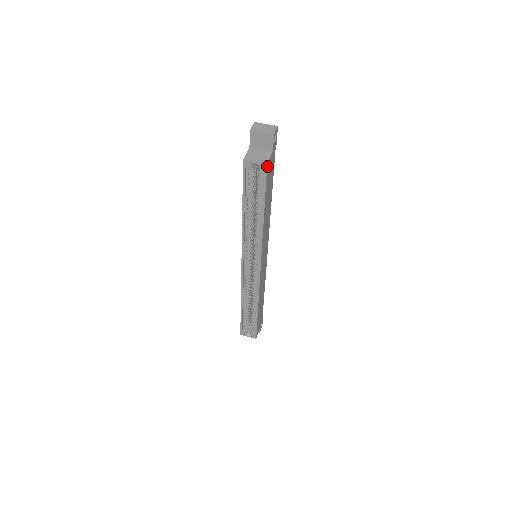
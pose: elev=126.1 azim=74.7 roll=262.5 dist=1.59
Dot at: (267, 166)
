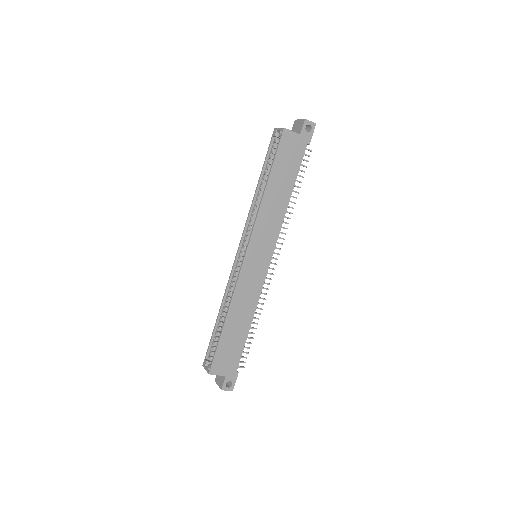
Dot at: (284, 131)
